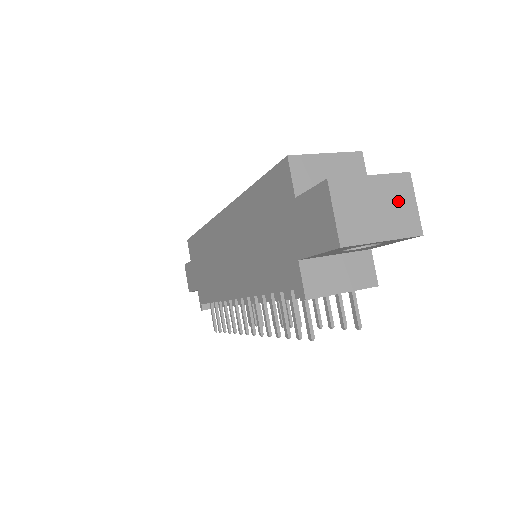
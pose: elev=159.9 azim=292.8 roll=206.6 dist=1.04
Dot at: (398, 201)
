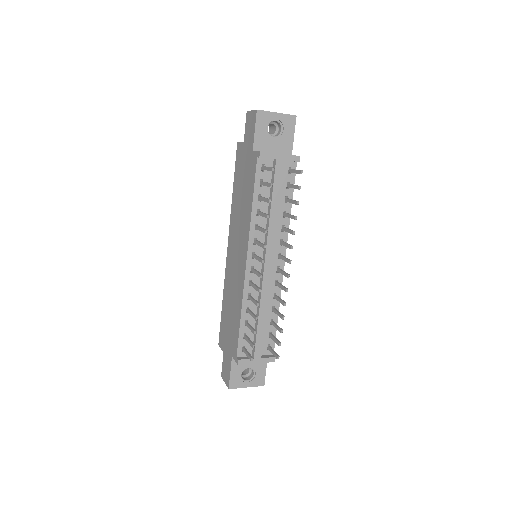
Dot at: occluded
